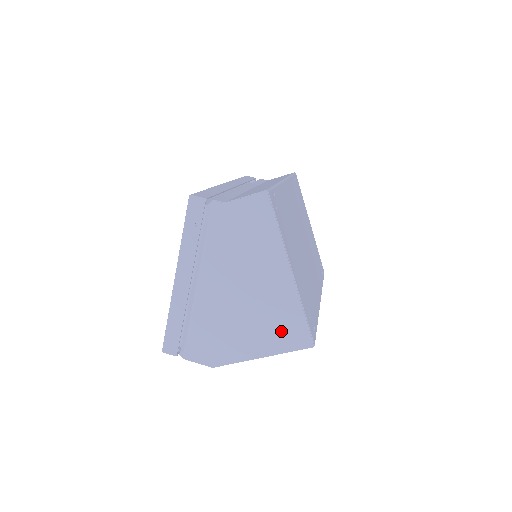
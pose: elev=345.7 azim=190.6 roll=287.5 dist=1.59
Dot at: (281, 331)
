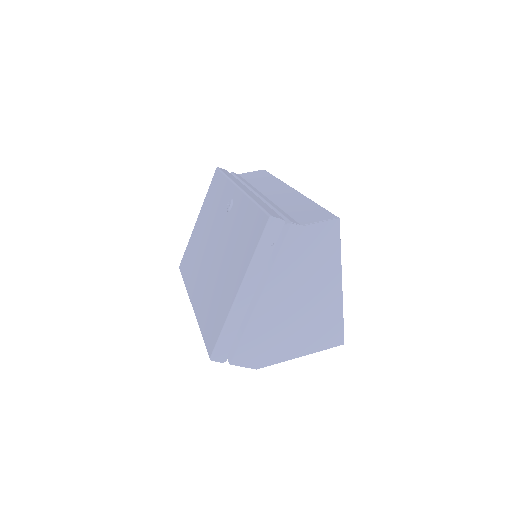
Dot at: (322, 334)
